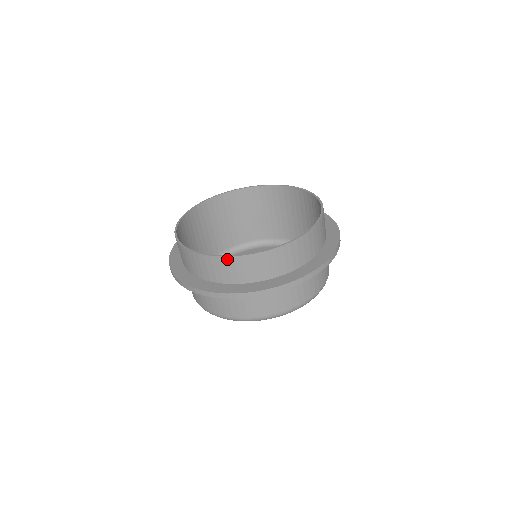
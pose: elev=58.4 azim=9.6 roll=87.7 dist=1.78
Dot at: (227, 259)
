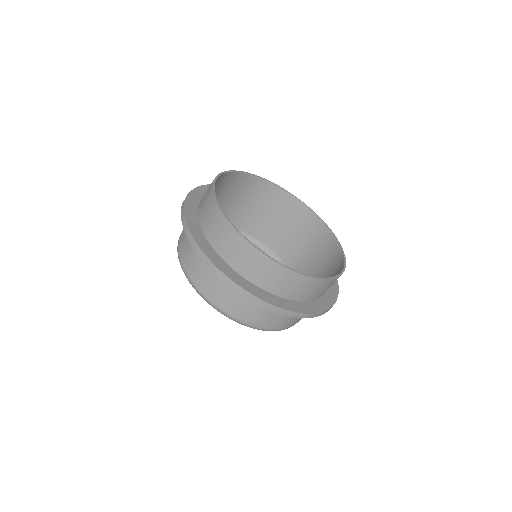
Dot at: (252, 248)
